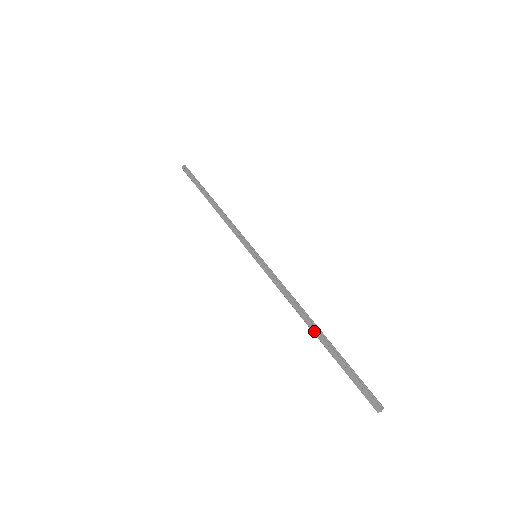
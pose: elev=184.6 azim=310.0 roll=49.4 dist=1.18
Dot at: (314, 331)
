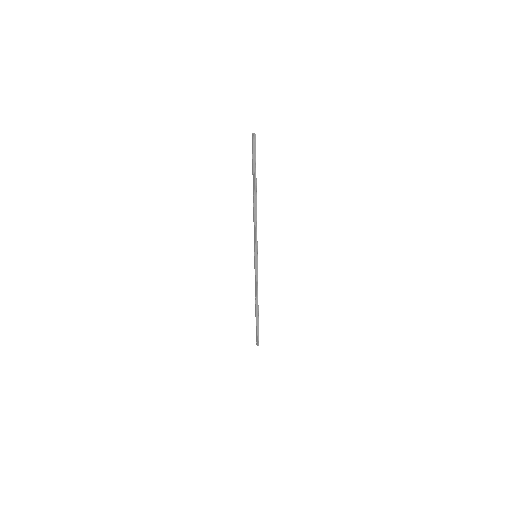
Dot at: (255, 309)
